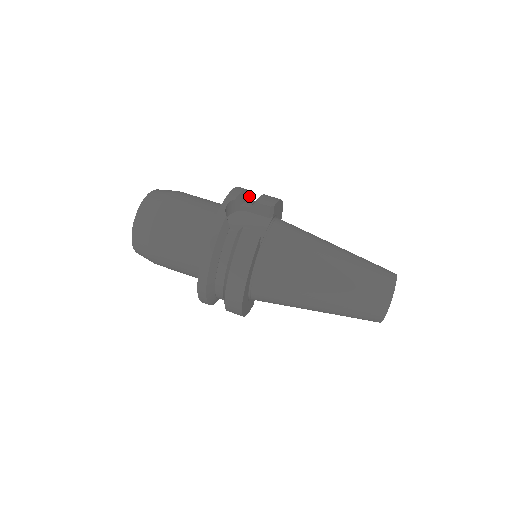
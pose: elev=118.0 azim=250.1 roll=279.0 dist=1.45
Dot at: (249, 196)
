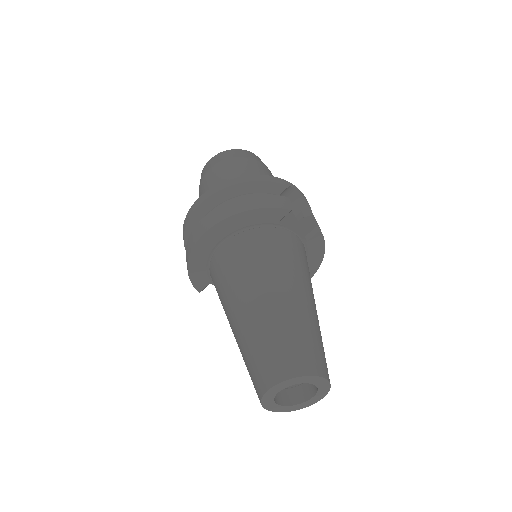
Dot at: occluded
